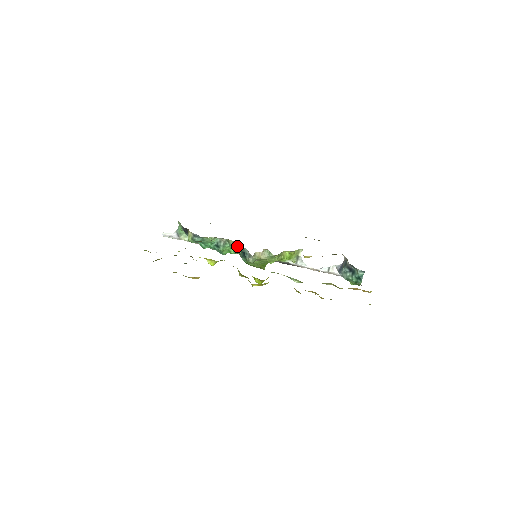
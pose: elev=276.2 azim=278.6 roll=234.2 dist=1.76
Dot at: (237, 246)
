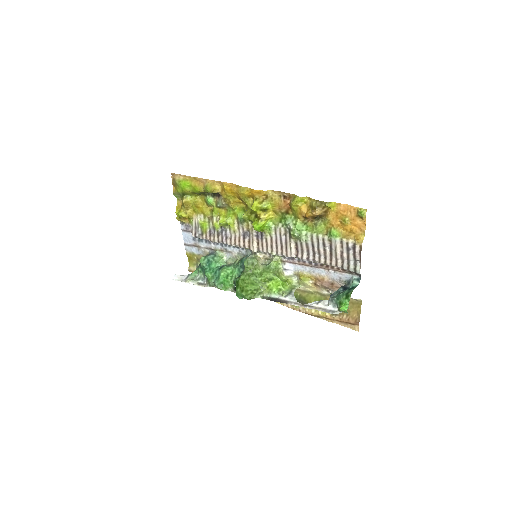
Dot at: (242, 259)
